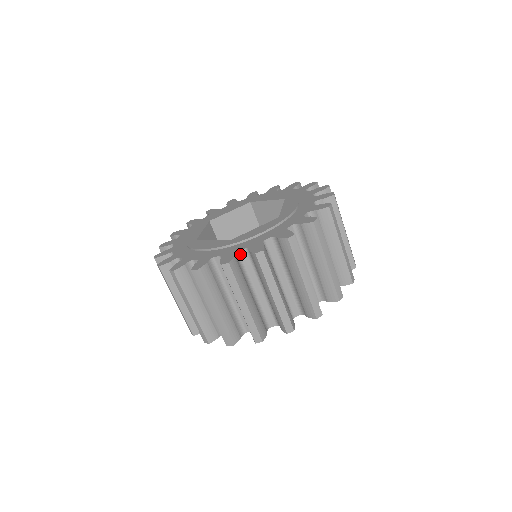
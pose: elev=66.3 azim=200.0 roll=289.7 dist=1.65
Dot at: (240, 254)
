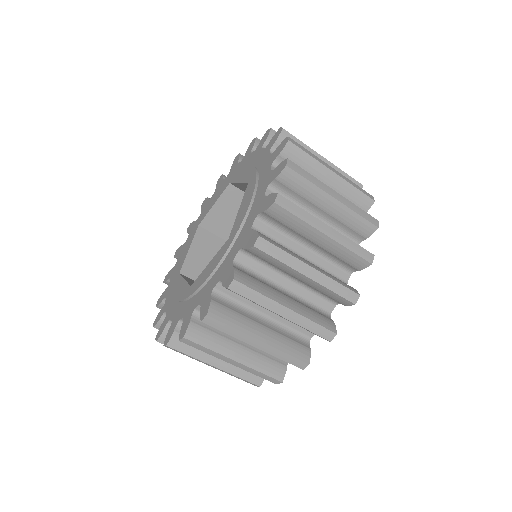
Dot at: (256, 229)
